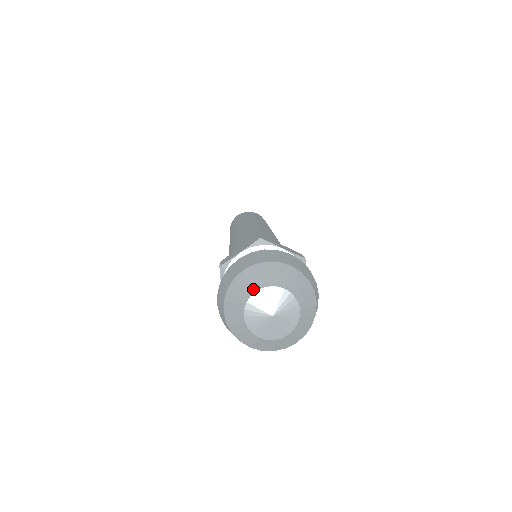
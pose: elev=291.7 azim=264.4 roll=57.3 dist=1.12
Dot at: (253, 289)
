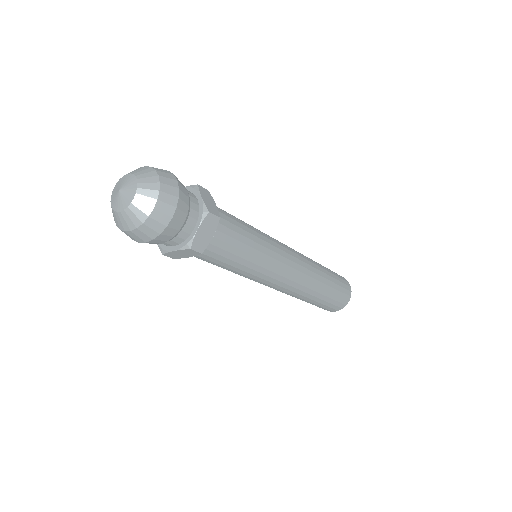
Dot at: (128, 173)
